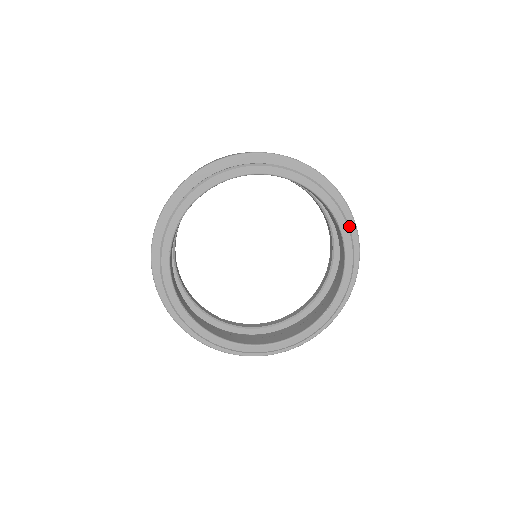
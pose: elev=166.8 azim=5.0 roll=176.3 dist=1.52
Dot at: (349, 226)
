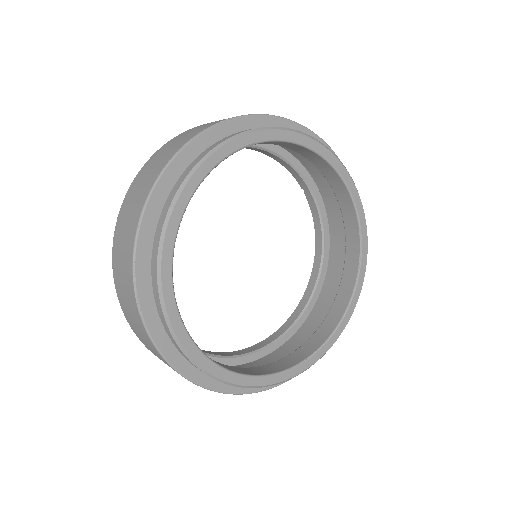
Dot at: occluded
